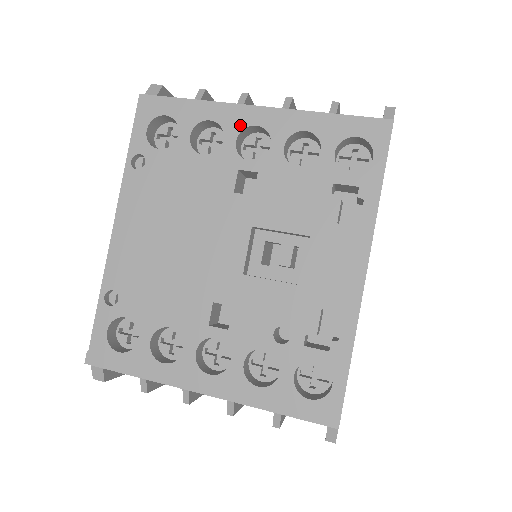
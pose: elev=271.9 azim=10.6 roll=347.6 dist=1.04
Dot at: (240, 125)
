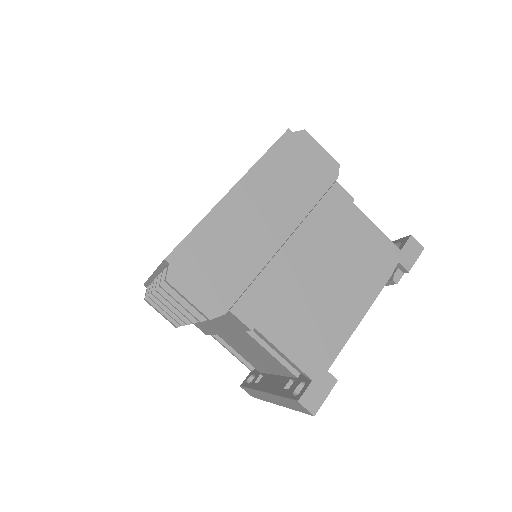
Dot at: occluded
